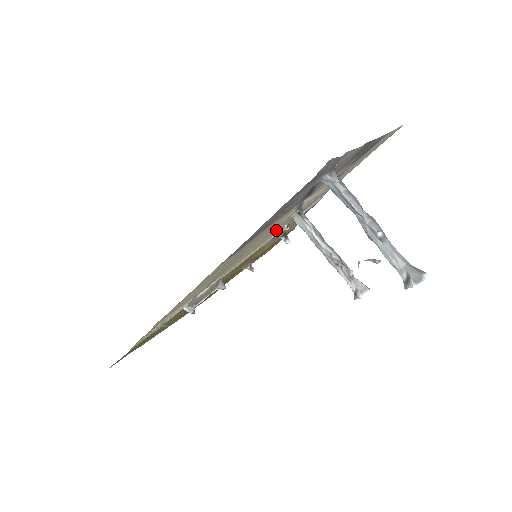
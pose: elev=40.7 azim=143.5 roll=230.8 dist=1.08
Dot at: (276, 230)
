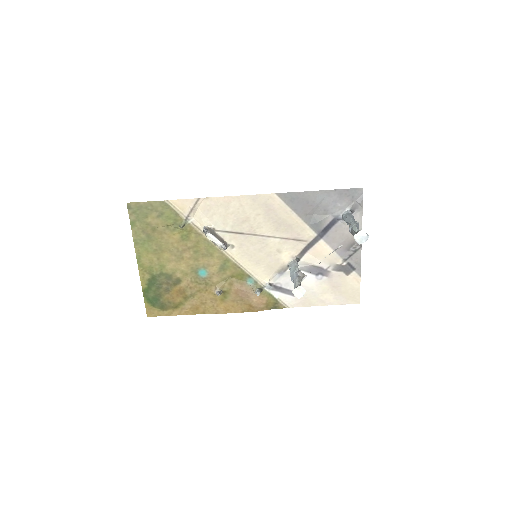
Dot at: (274, 263)
